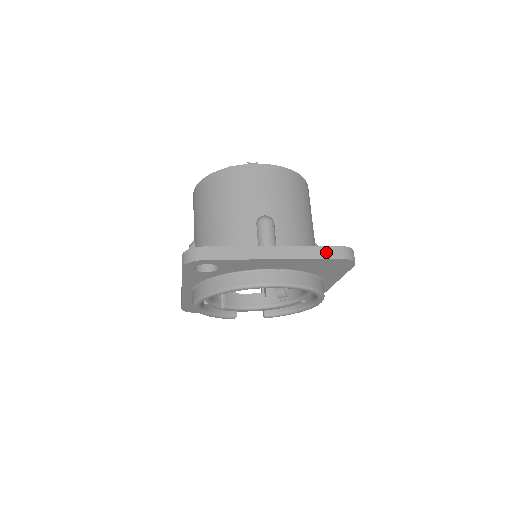
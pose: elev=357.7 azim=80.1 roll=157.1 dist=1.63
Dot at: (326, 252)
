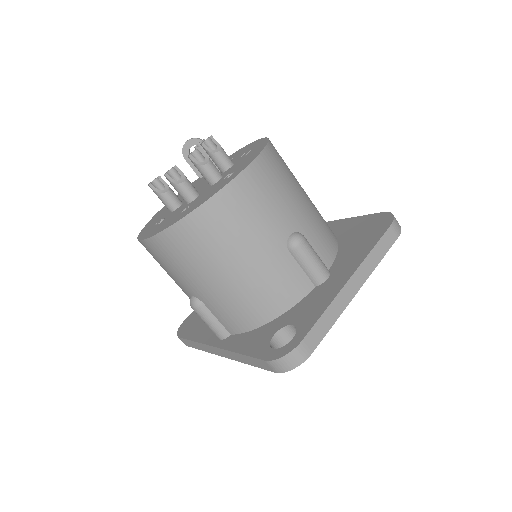
Dot at: (386, 242)
